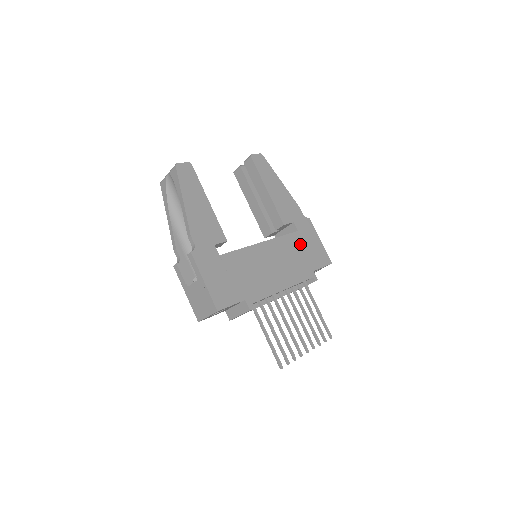
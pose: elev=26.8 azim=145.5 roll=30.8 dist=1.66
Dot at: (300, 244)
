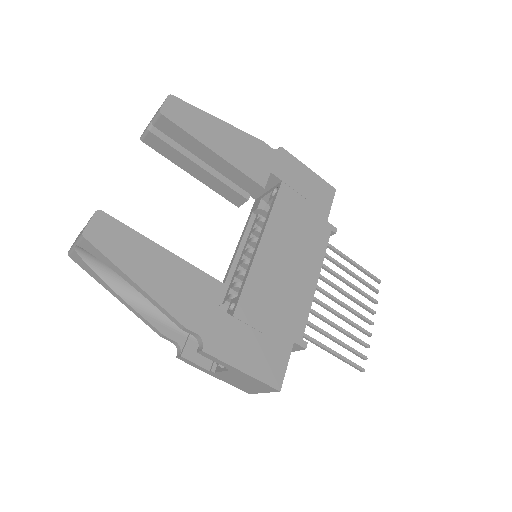
Dot at: (295, 198)
